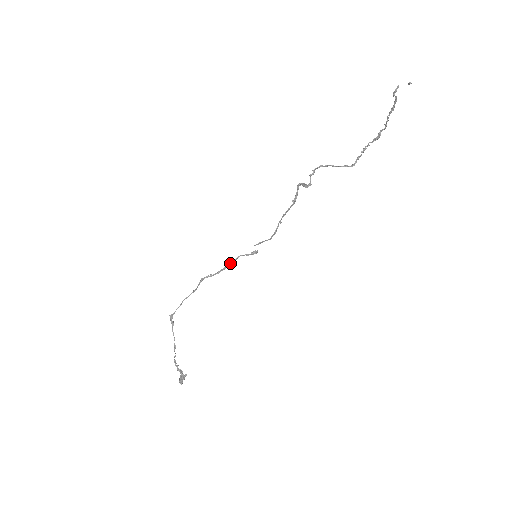
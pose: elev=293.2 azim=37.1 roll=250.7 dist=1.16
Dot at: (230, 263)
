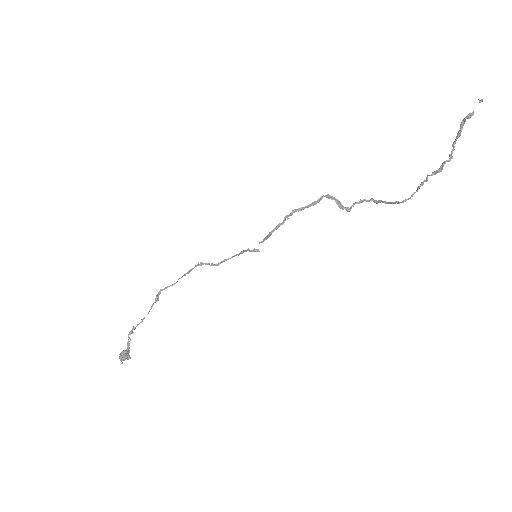
Dot at: (232, 257)
